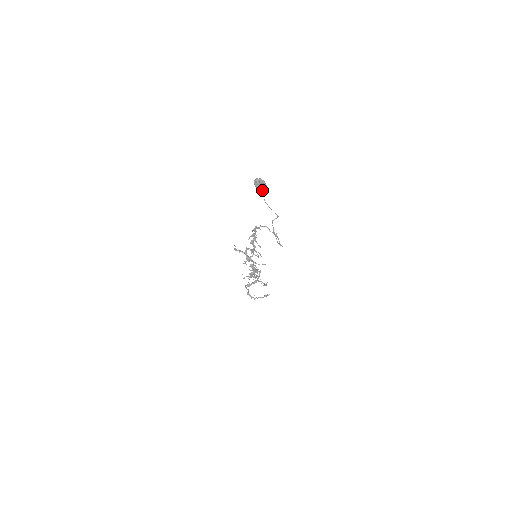
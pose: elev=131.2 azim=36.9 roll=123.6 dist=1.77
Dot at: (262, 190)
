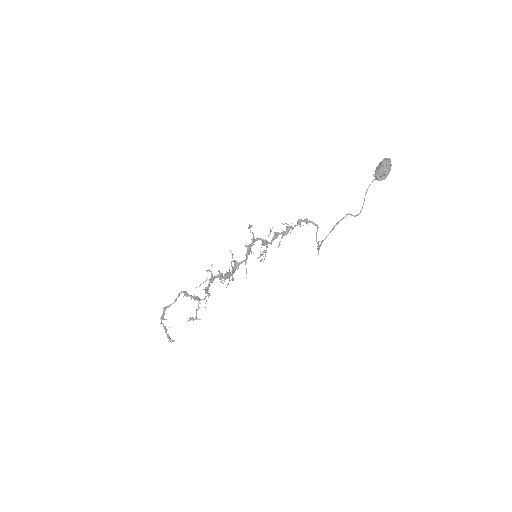
Dot at: (385, 170)
